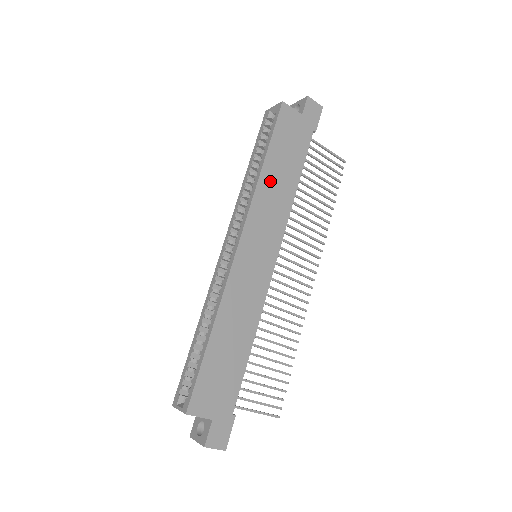
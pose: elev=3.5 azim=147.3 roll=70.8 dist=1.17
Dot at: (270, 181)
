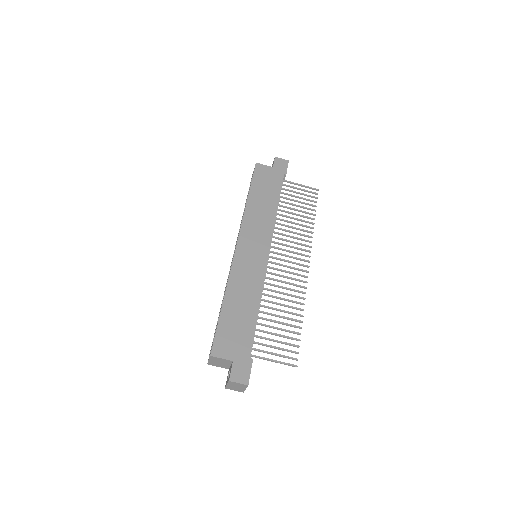
Dot at: (255, 207)
